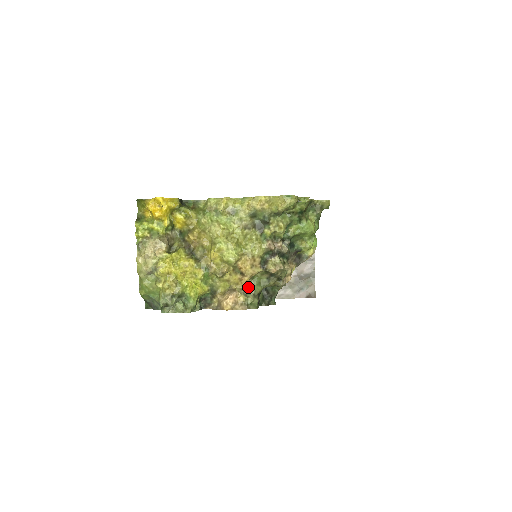
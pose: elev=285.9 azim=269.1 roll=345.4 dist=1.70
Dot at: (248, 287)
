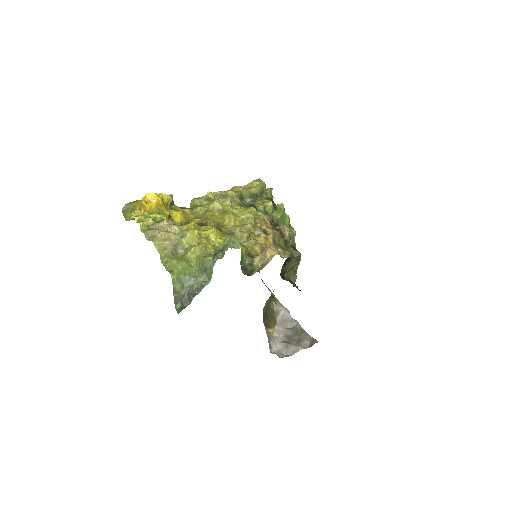
Dot at: occluded
